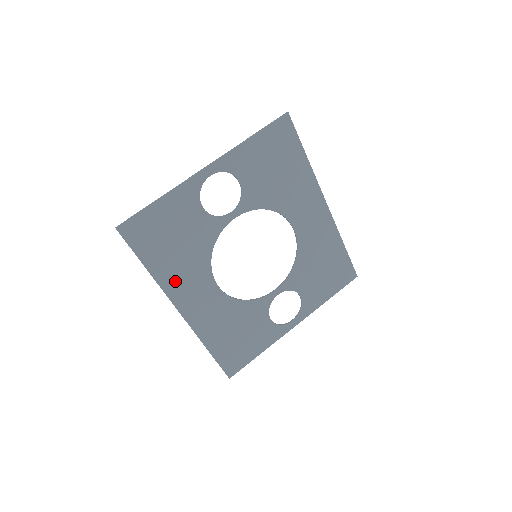
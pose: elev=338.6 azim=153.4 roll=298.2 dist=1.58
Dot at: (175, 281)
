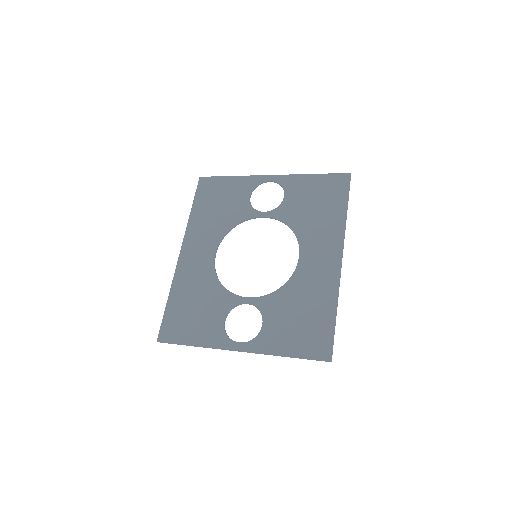
Dot at: (197, 229)
